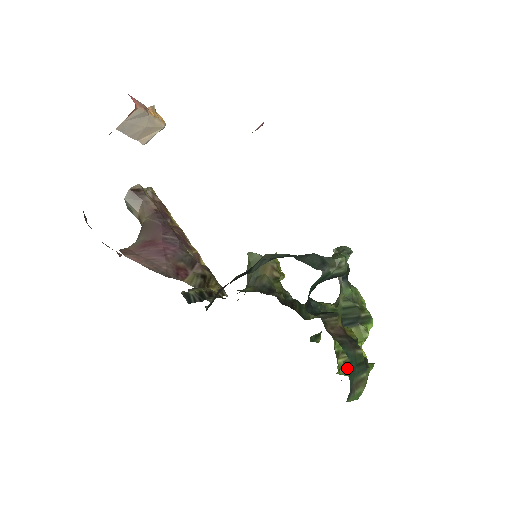
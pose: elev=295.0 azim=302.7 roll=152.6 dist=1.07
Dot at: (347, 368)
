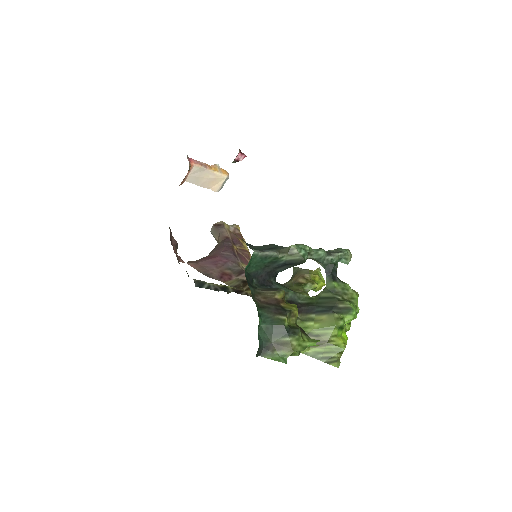
Dot at: (317, 352)
